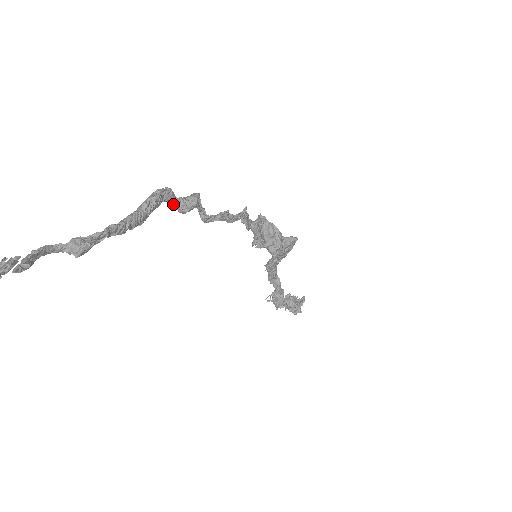
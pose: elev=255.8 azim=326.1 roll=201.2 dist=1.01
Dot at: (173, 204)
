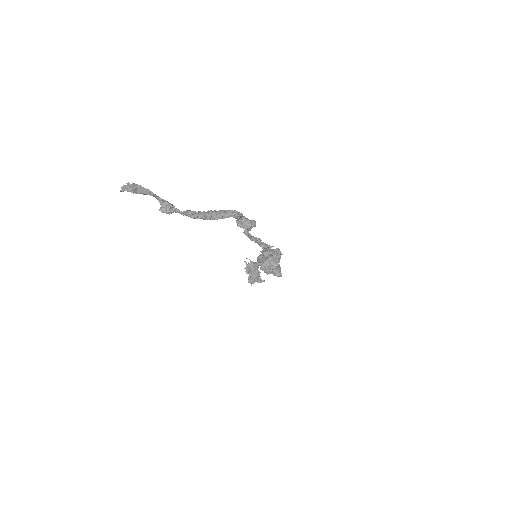
Dot at: occluded
